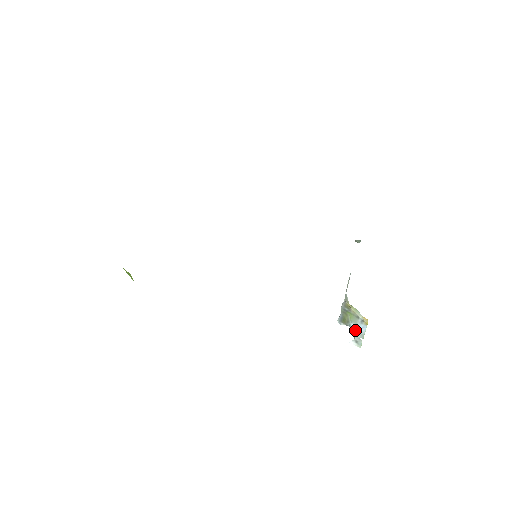
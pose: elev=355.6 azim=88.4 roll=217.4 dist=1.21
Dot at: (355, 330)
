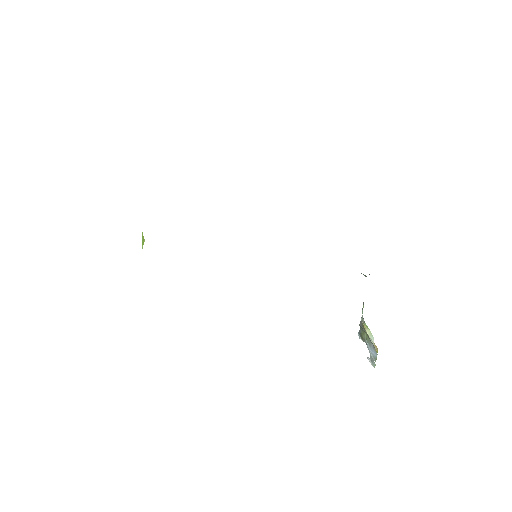
Dot at: (369, 350)
